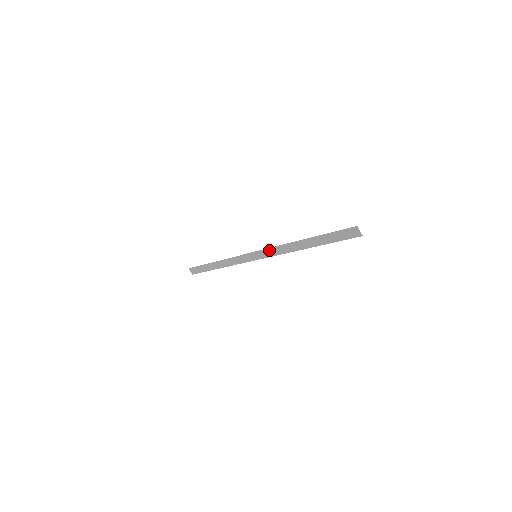
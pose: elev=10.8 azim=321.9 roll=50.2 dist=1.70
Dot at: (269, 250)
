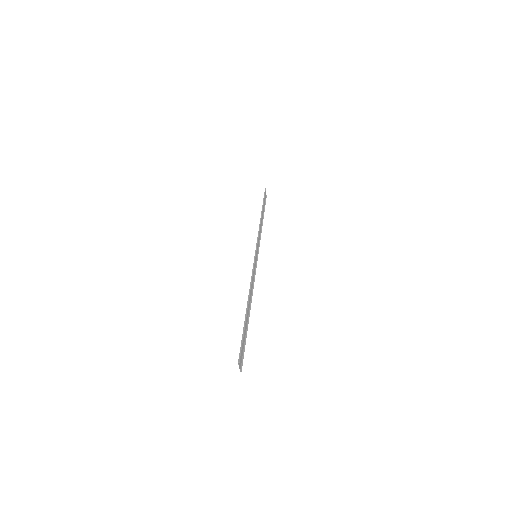
Dot at: (253, 268)
